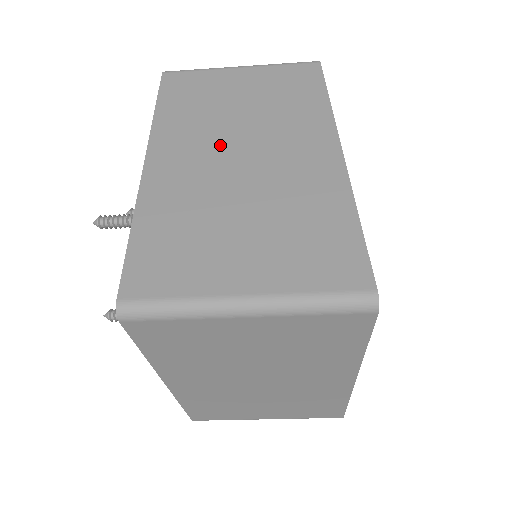
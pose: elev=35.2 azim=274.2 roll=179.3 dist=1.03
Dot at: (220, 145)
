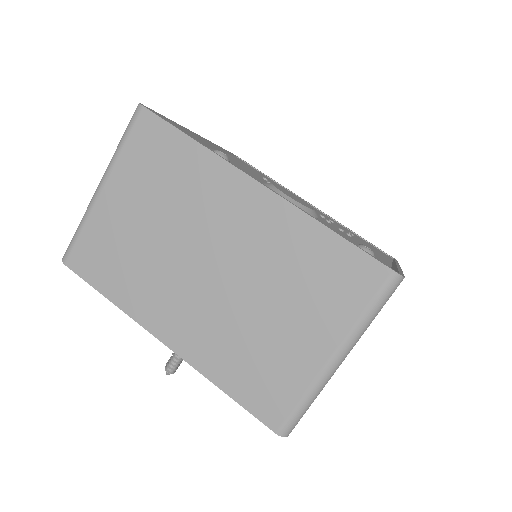
Dot at: occluded
